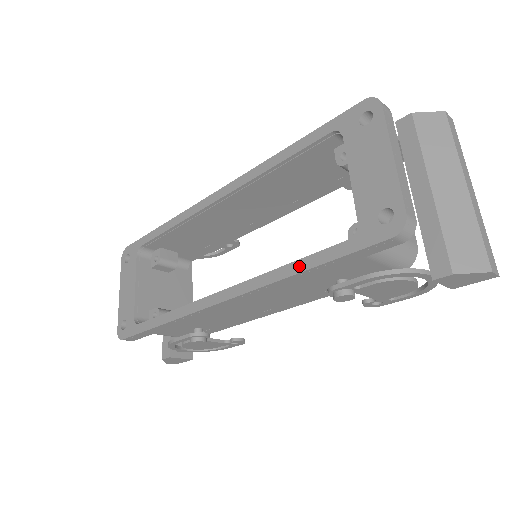
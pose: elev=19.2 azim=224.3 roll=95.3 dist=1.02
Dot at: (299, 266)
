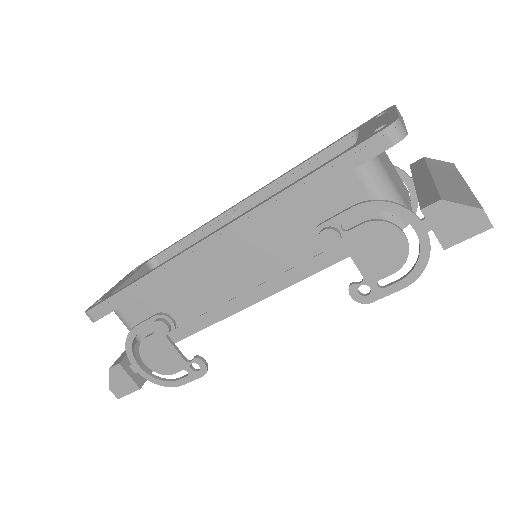
Dot at: (294, 183)
